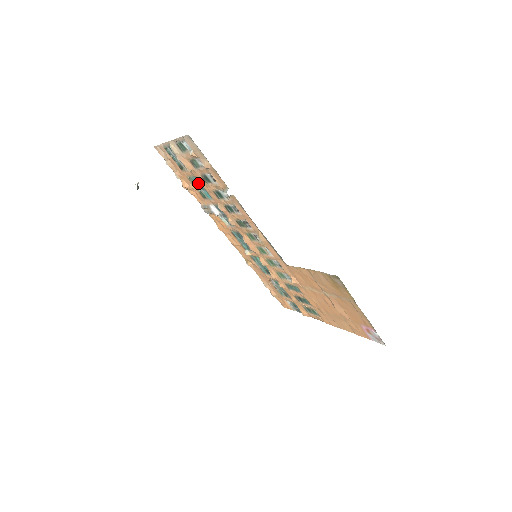
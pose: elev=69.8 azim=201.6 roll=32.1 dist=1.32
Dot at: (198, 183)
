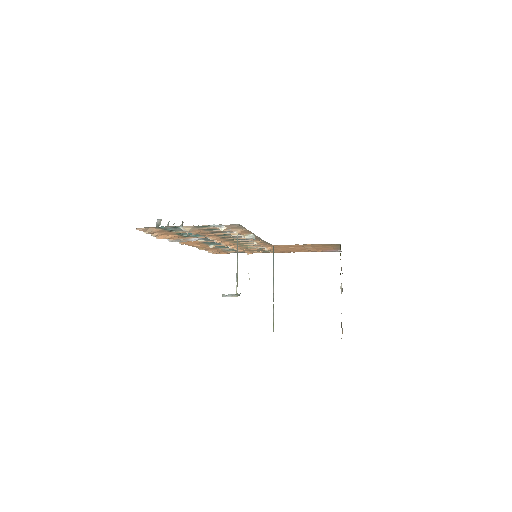
Dot at: (191, 234)
